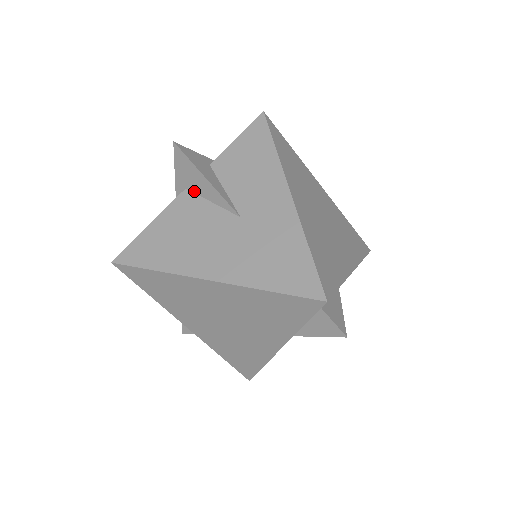
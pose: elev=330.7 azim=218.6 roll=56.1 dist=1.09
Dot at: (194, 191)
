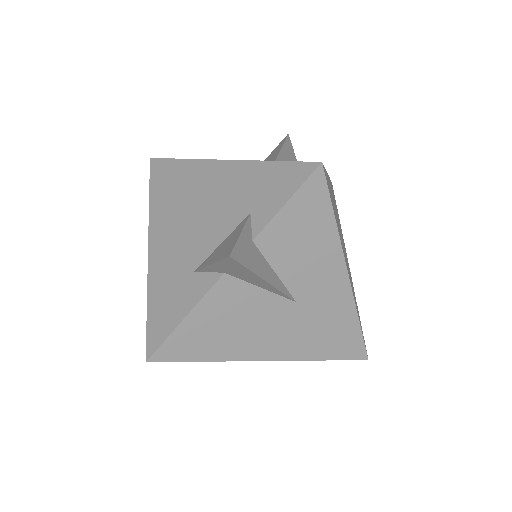
Dot at: (238, 278)
